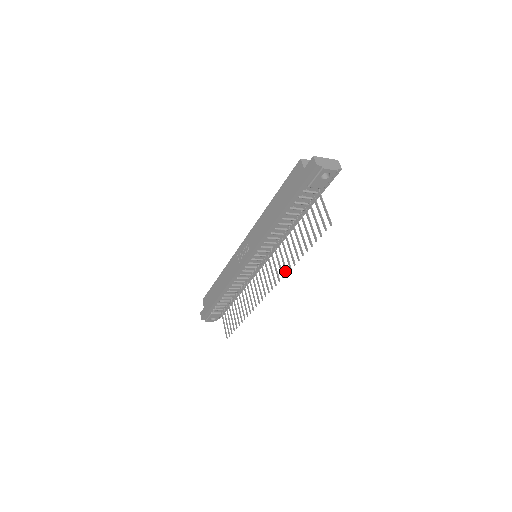
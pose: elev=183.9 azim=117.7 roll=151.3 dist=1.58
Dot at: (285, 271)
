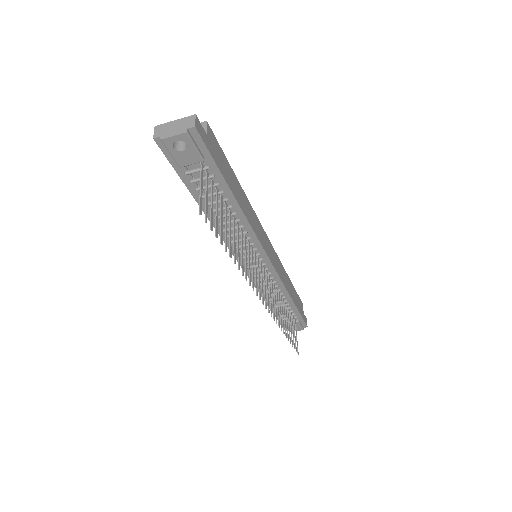
Dot at: (246, 277)
